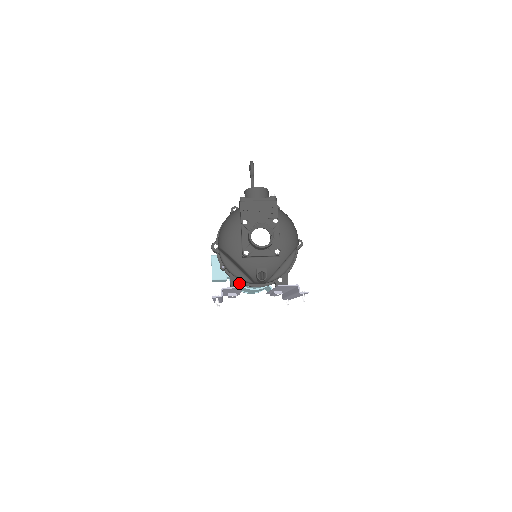
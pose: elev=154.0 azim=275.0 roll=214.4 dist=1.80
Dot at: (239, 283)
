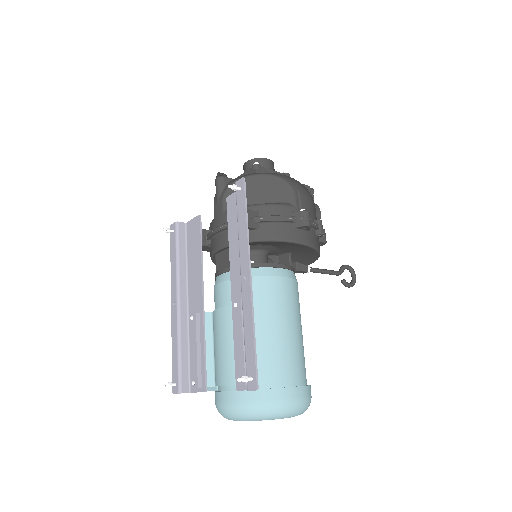
Dot at: (205, 231)
